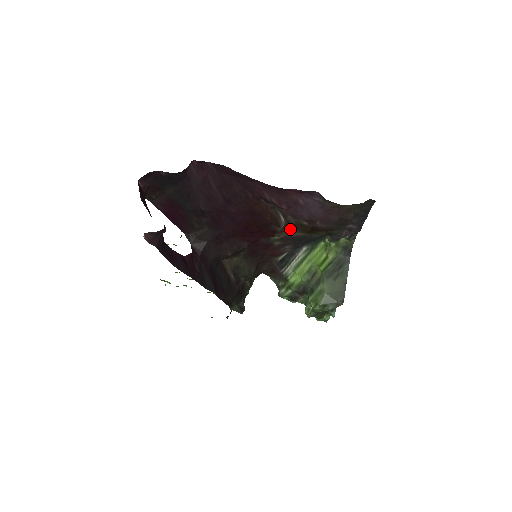
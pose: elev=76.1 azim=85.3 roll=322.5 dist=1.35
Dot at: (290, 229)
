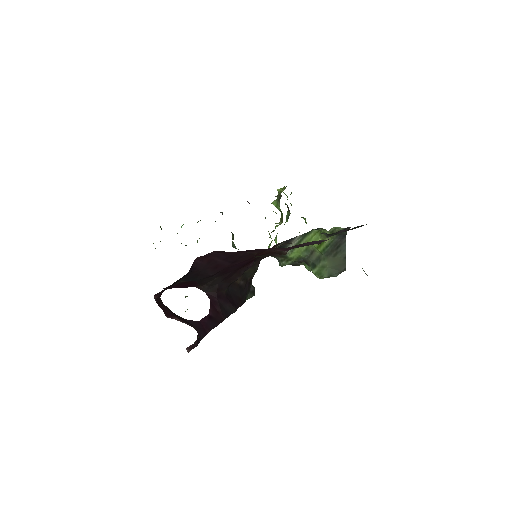
Dot at: occluded
